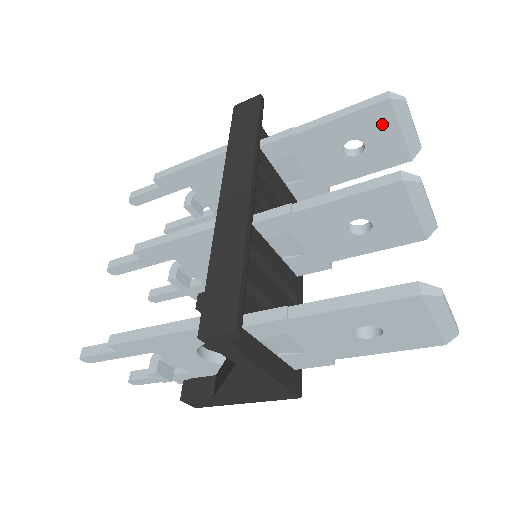
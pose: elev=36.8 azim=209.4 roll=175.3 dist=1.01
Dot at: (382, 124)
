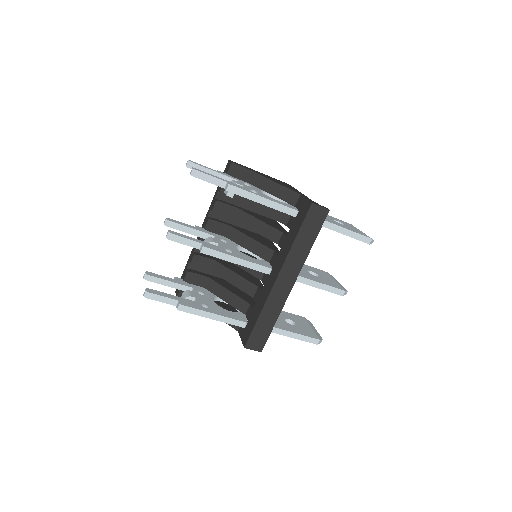
Dot at: occluded
